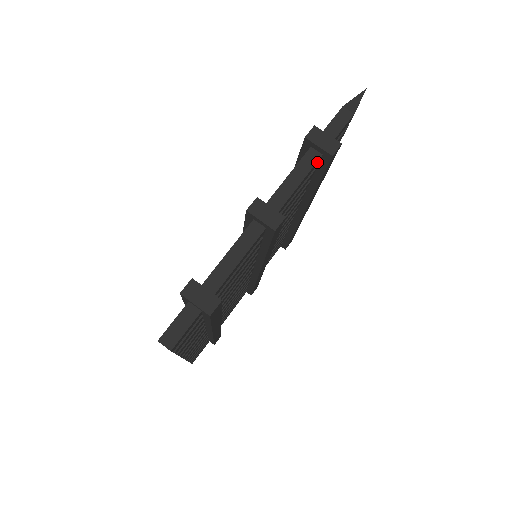
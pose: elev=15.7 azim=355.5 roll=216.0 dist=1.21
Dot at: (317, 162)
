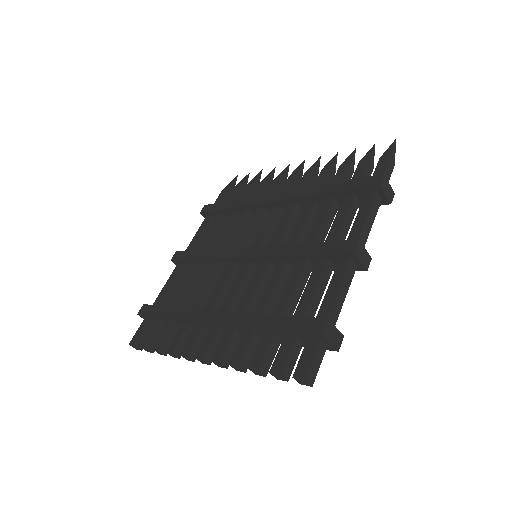
Dot at: (377, 205)
